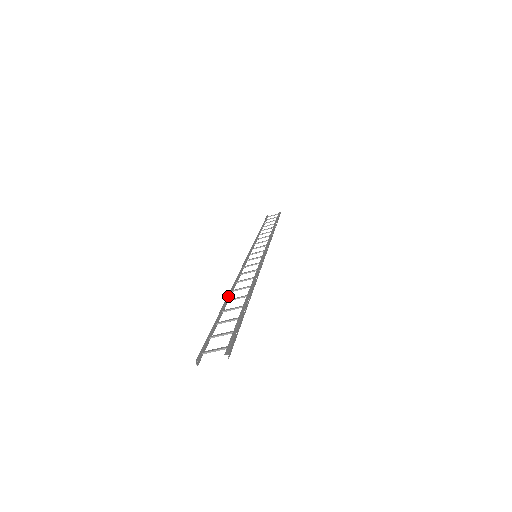
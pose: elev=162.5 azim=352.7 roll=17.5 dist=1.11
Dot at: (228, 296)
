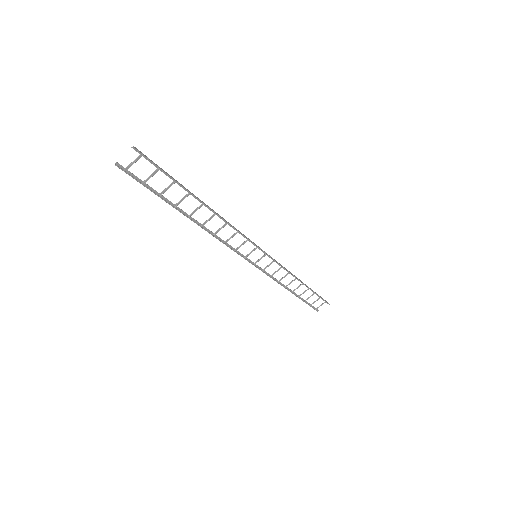
Dot at: (193, 219)
